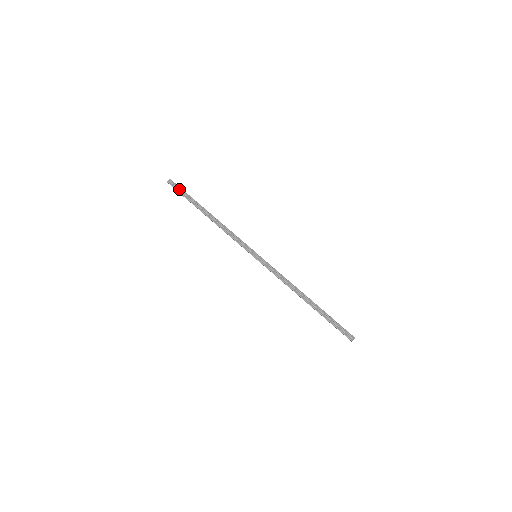
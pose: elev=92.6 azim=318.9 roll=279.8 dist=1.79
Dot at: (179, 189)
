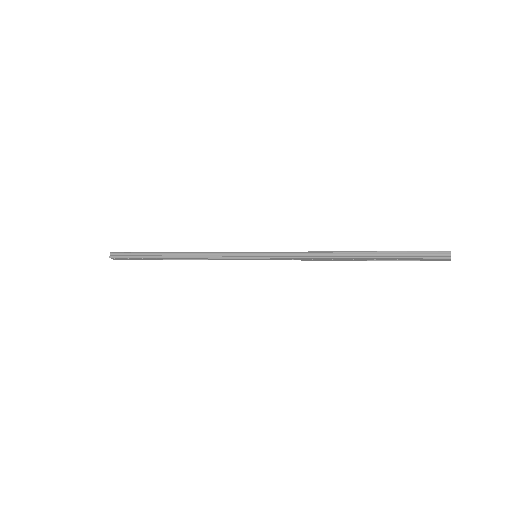
Dot at: (126, 254)
